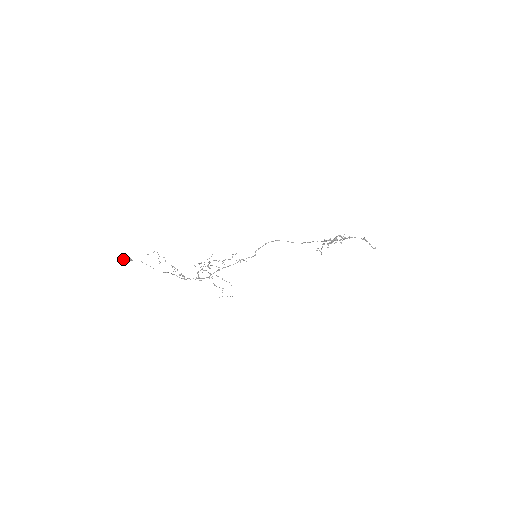
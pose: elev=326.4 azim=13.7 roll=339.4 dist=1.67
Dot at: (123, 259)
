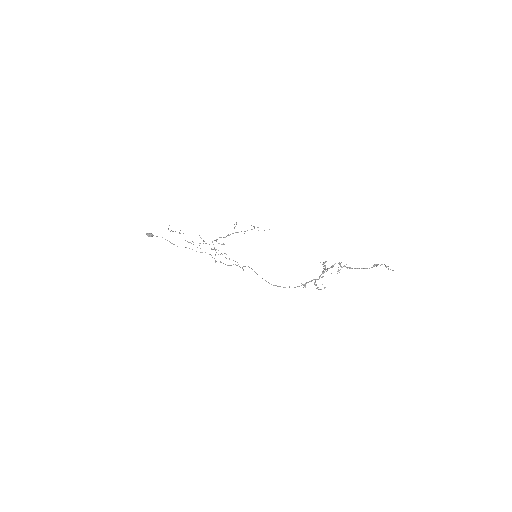
Dot at: occluded
